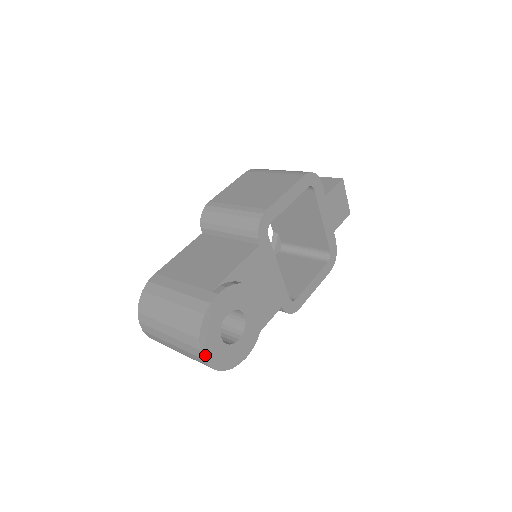
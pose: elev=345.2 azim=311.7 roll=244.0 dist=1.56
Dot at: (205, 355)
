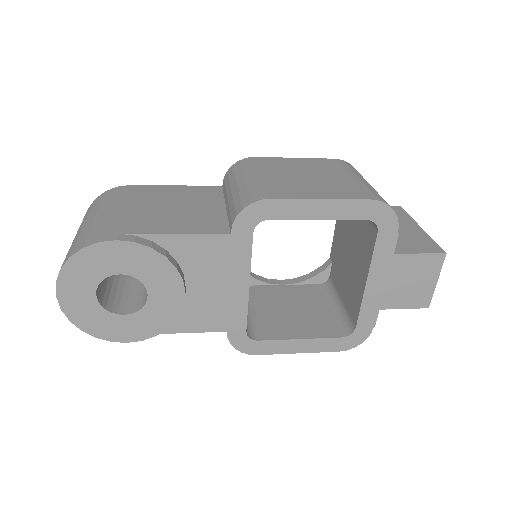
Dot at: (61, 293)
